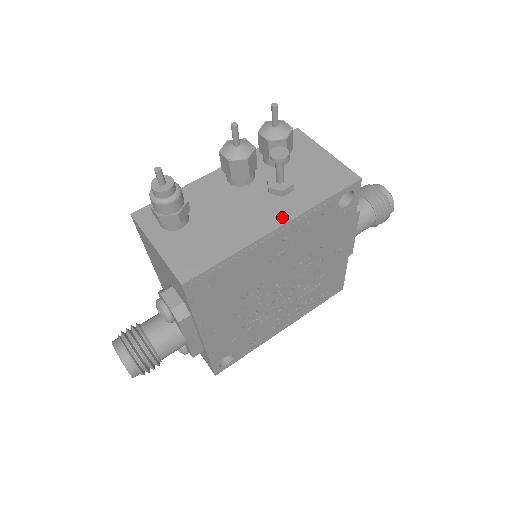
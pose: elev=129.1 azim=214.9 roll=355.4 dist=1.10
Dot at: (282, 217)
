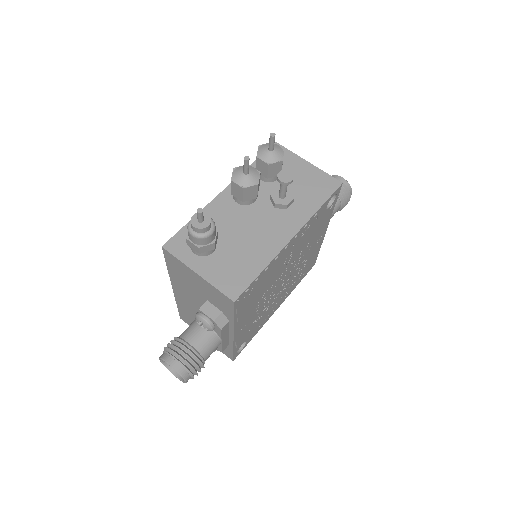
Dot at: (293, 227)
